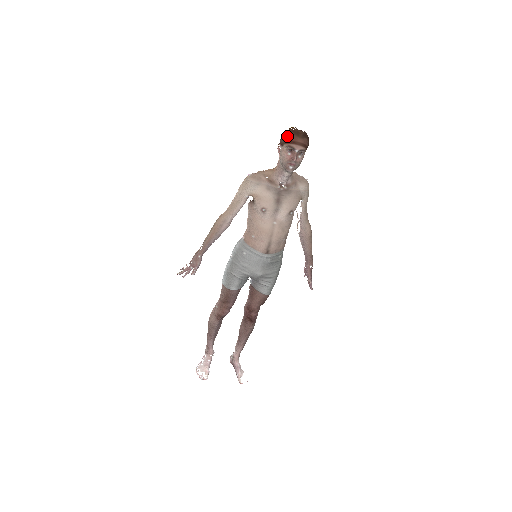
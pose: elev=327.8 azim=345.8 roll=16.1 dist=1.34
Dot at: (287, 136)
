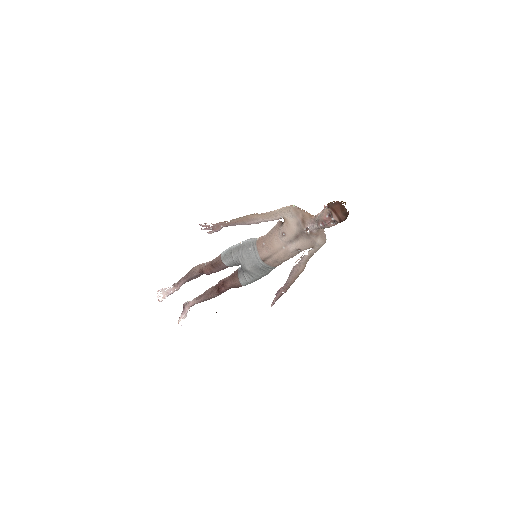
Dot at: (335, 205)
